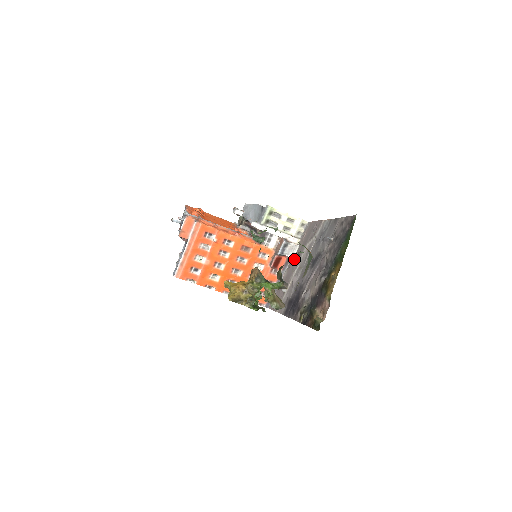
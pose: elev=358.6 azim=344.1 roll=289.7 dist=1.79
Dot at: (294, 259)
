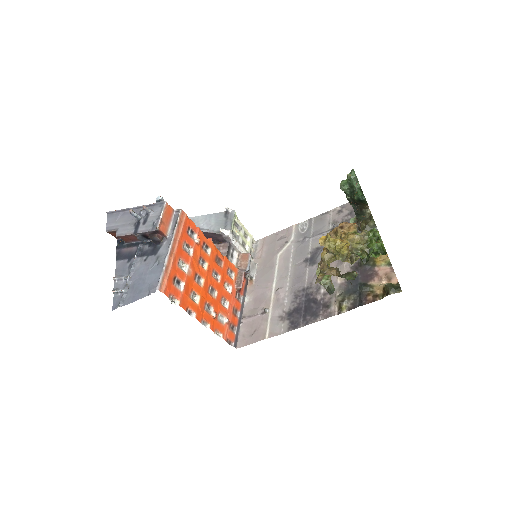
Dot at: (259, 278)
